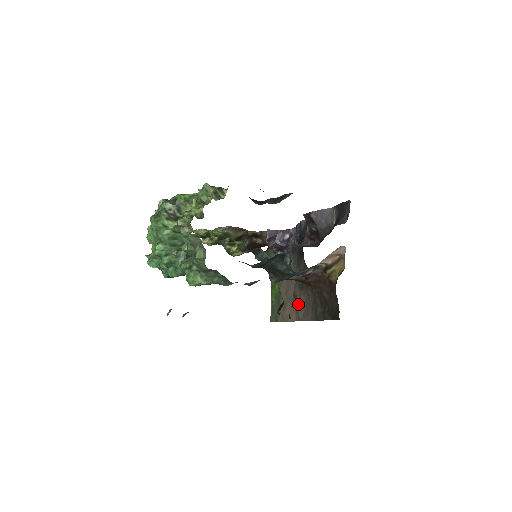
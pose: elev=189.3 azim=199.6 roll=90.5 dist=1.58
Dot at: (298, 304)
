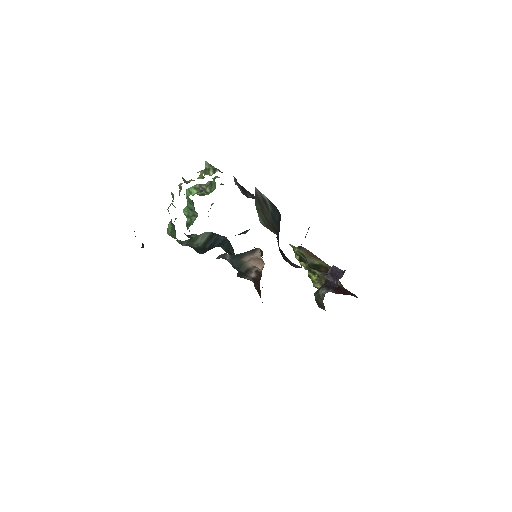
Dot at: occluded
